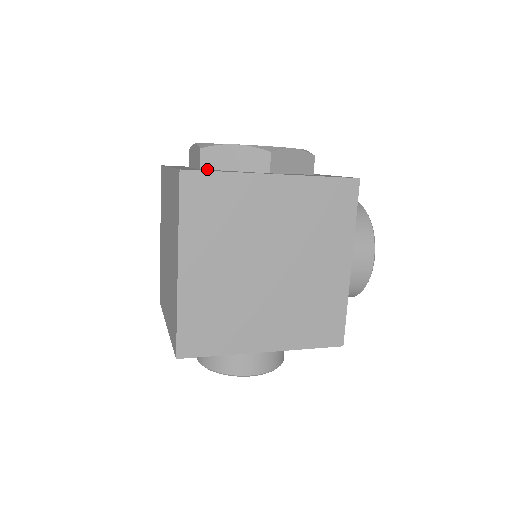
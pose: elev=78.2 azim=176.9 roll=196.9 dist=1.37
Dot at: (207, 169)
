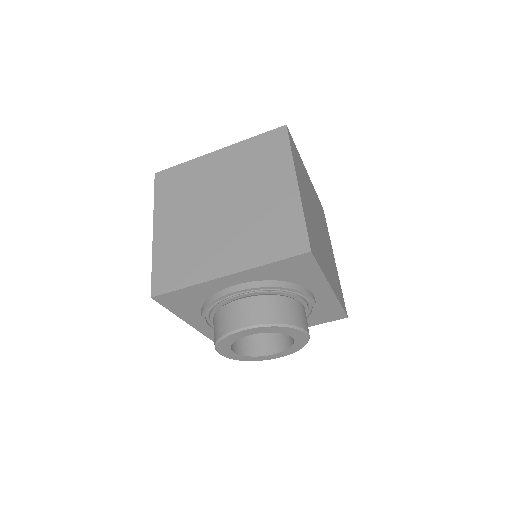
Dot at: occluded
